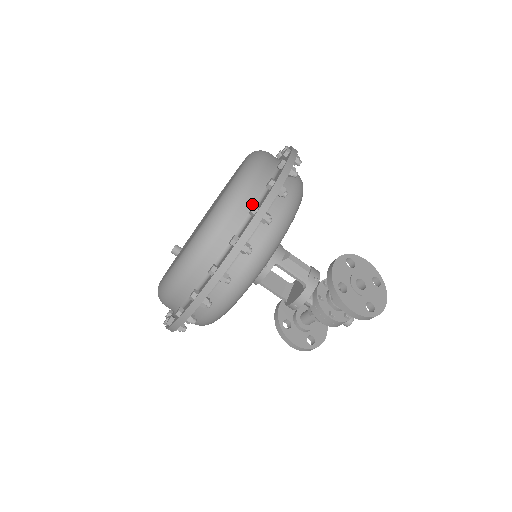
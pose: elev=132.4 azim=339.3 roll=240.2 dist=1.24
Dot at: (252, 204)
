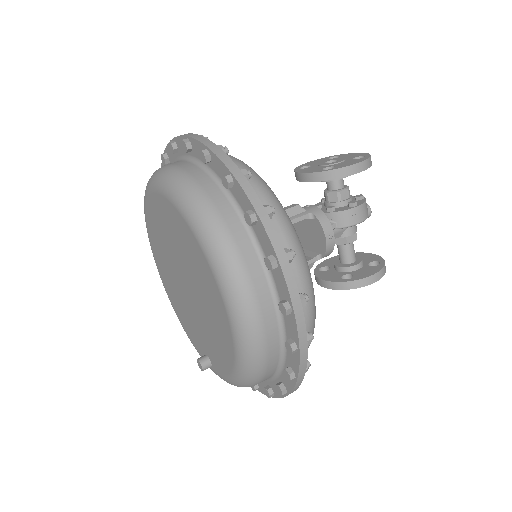
Dot at: (197, 169)
